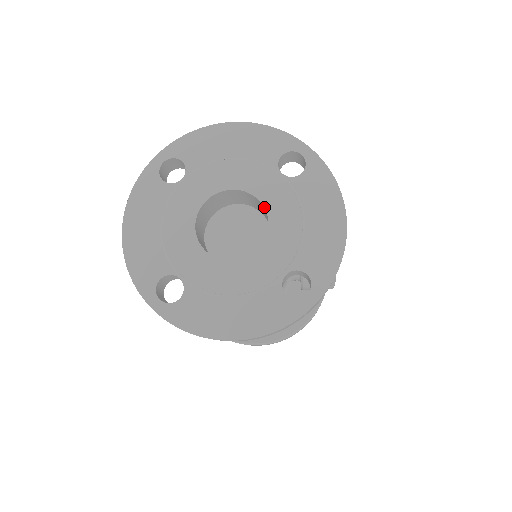
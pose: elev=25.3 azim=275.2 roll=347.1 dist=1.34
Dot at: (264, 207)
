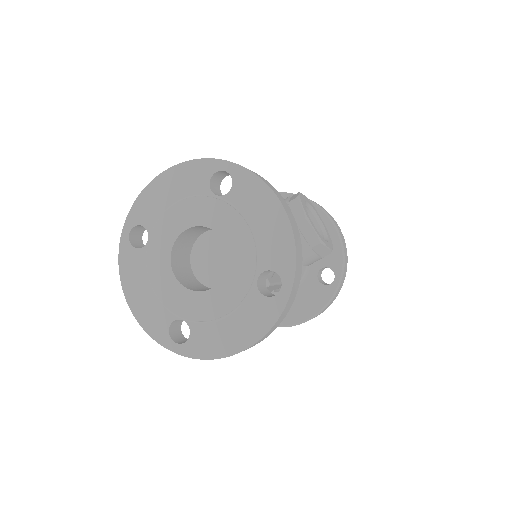
Dot at: occluded
